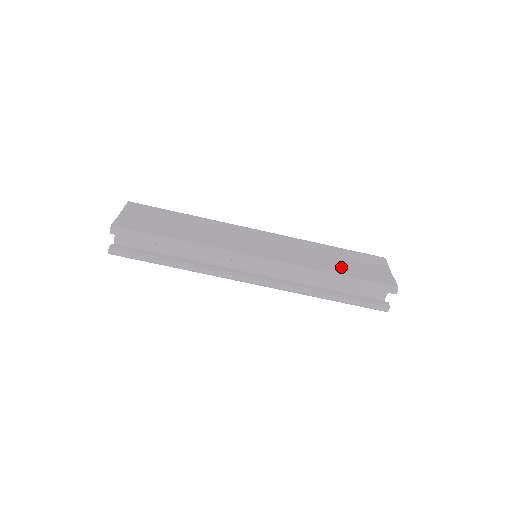
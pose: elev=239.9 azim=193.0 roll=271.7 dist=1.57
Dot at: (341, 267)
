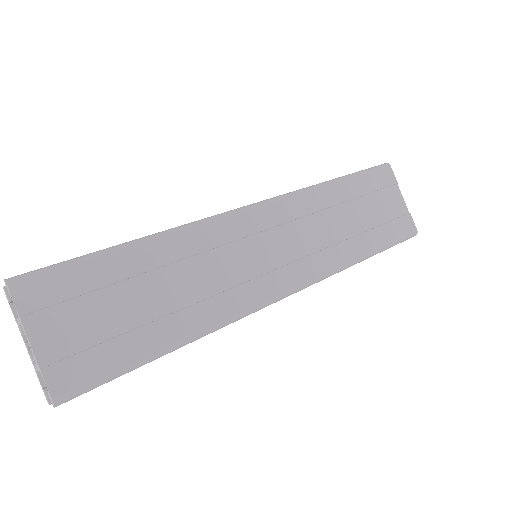
Dot at: (365, 234)
